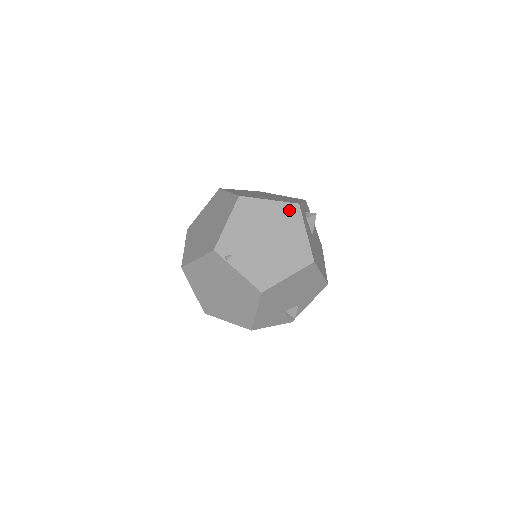
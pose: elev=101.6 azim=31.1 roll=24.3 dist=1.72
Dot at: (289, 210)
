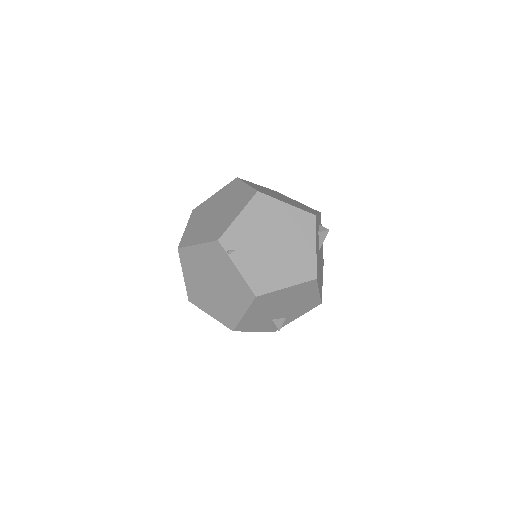
Dot at: (304, 219)
